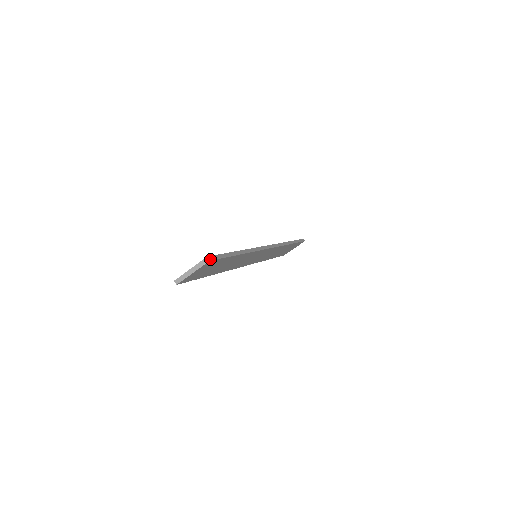
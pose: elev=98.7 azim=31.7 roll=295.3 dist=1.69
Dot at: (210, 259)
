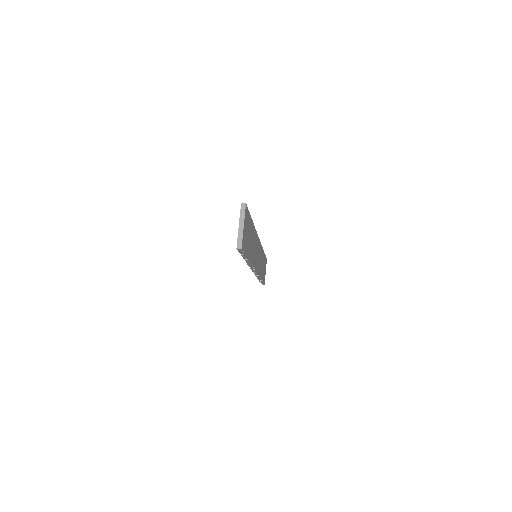
Dot at: (244, 204)
